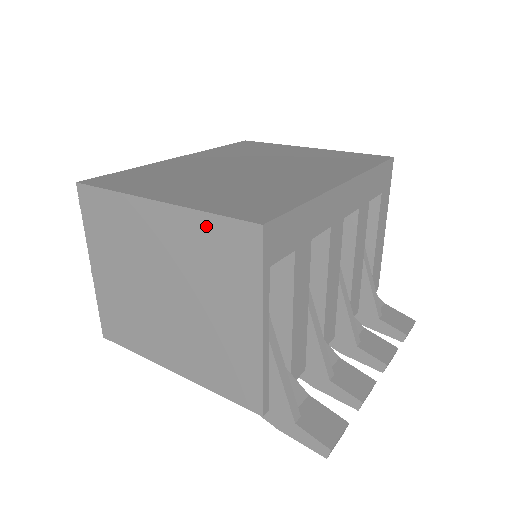
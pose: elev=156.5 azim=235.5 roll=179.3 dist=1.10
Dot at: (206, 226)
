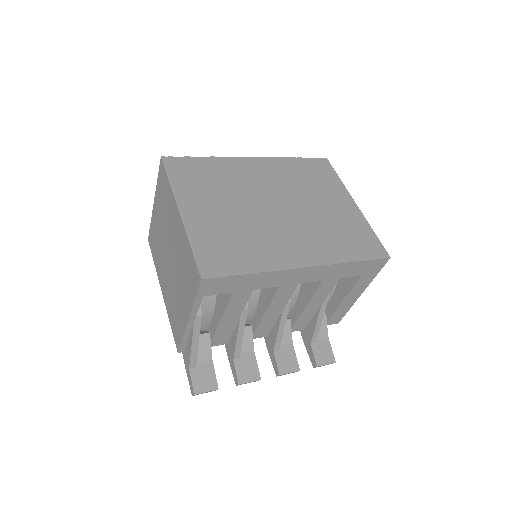
Dot at: (188, 250)
